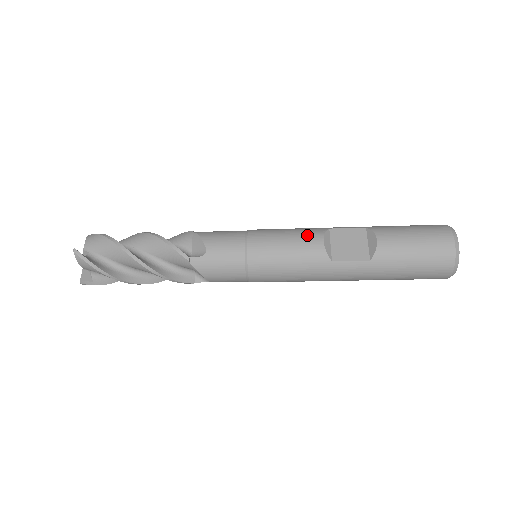
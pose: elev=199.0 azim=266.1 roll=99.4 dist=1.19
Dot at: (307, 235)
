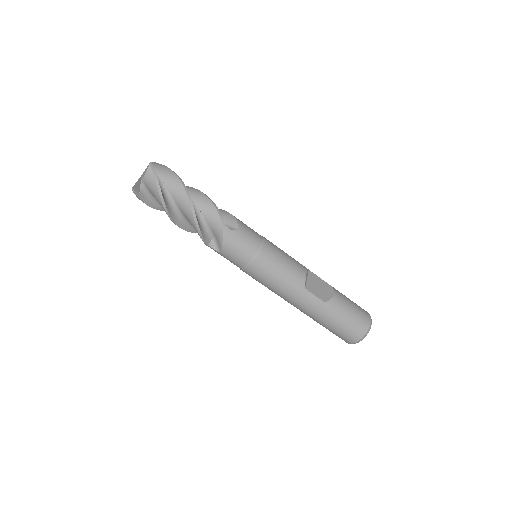
Dot at: (298, 264)
